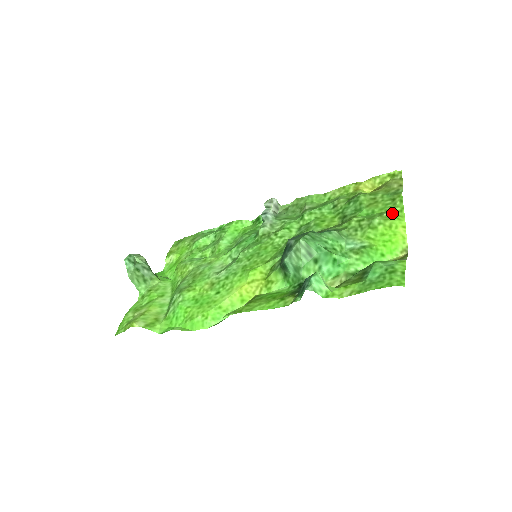
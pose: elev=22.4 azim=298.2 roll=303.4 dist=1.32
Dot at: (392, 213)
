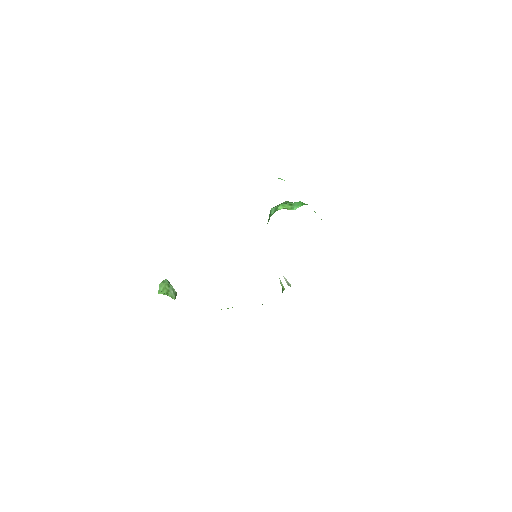
Dot at: occluded
